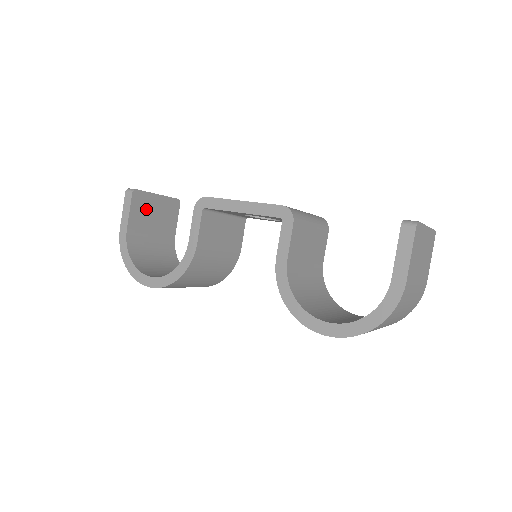
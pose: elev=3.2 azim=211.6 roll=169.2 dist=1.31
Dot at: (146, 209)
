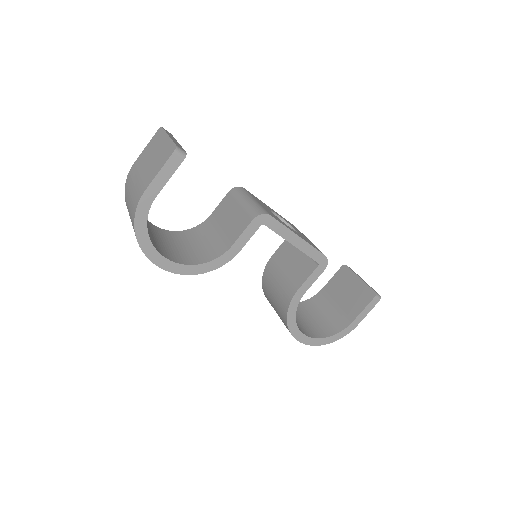
Dot at: occluded
